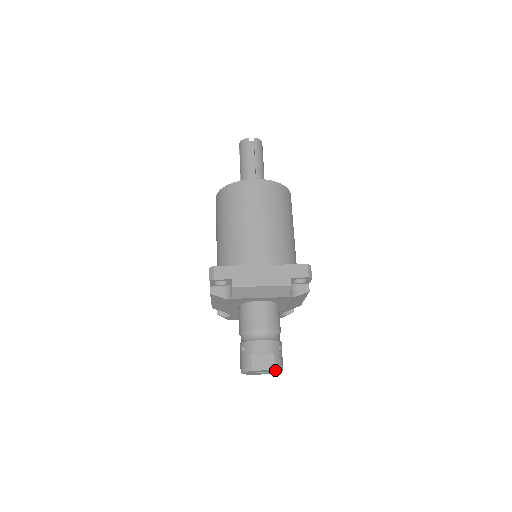
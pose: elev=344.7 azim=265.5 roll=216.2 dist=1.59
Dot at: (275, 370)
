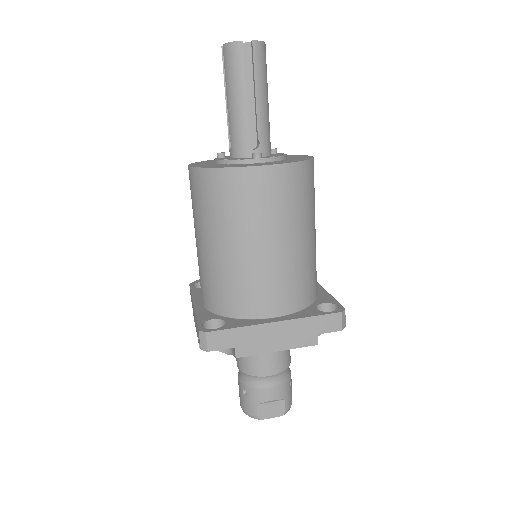
Dot at: (285, 411)
